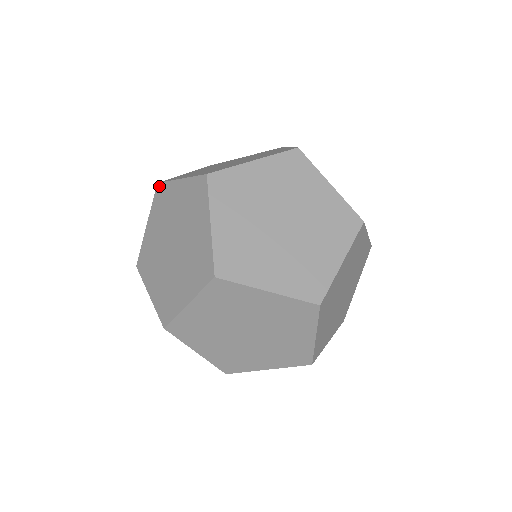
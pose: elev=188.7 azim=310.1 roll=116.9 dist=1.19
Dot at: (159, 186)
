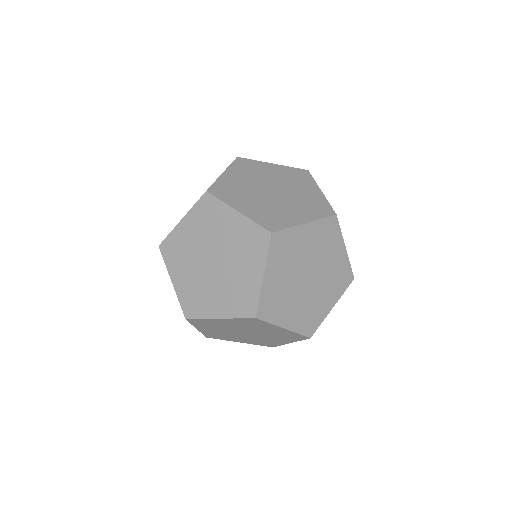
Dot at: (162, 245)
